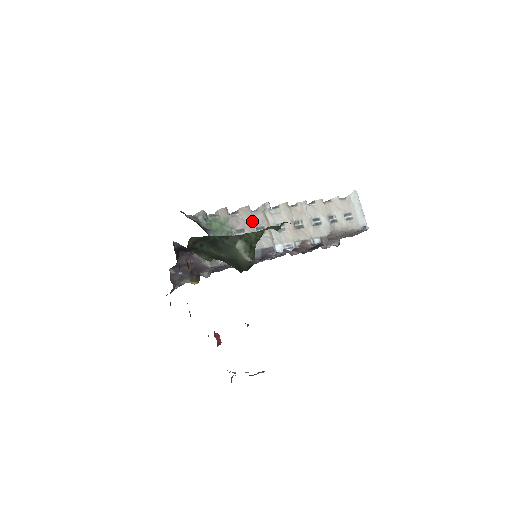
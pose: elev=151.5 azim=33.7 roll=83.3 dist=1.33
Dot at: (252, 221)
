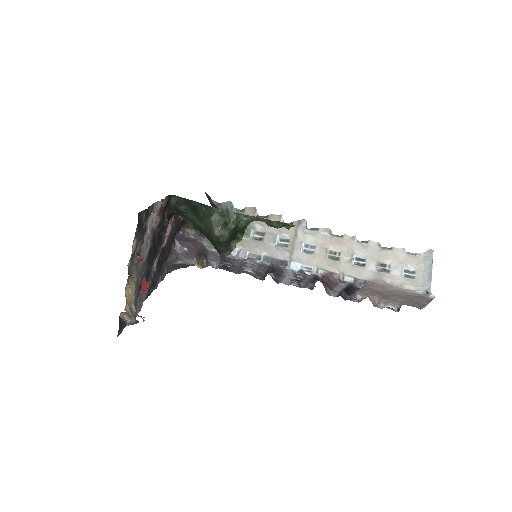
Dot at: (277, 230)
